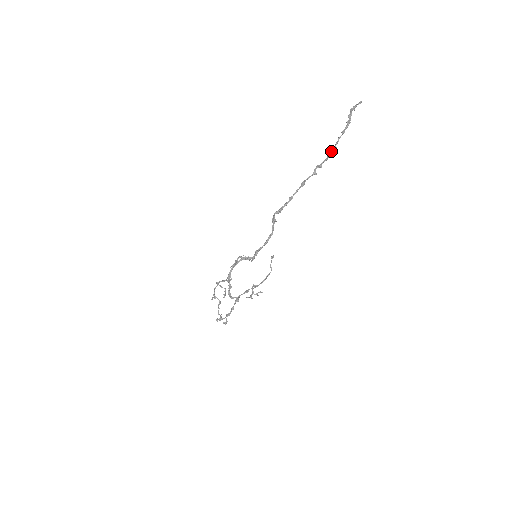
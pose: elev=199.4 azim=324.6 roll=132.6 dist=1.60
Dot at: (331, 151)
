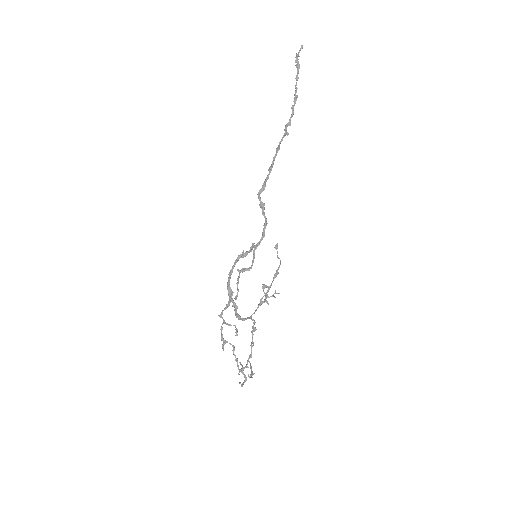
Dot at: occluded
